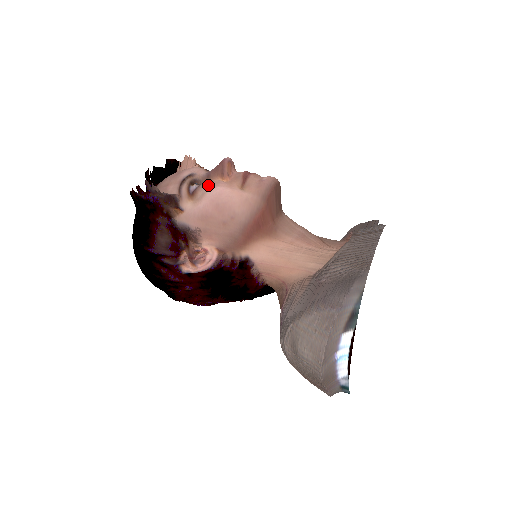
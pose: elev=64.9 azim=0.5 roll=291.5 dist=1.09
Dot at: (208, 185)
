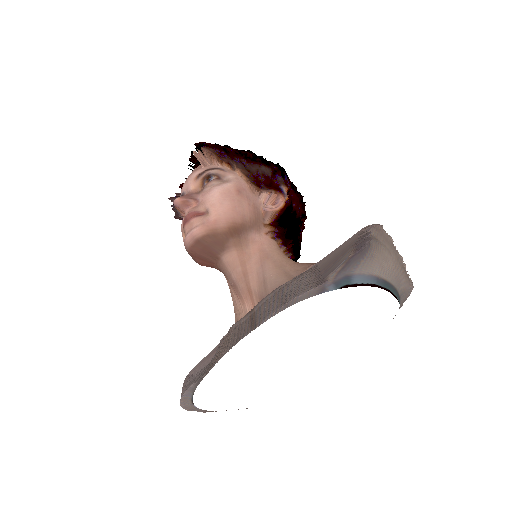
Dot at: occluded
